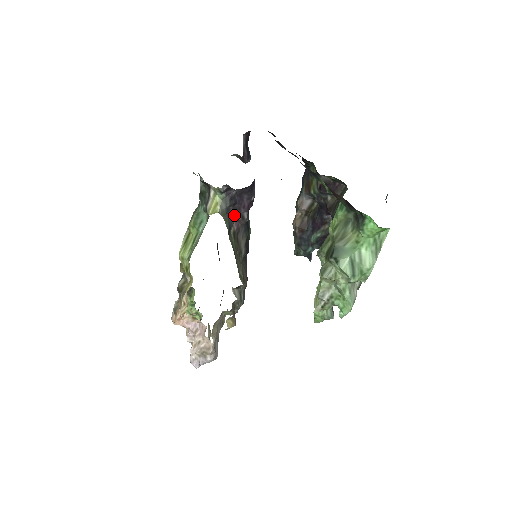
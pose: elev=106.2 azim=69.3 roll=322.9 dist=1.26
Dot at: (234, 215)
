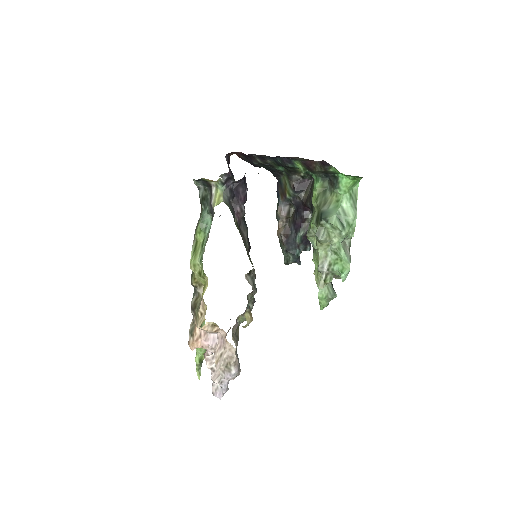
Dot at: (234, 208)
